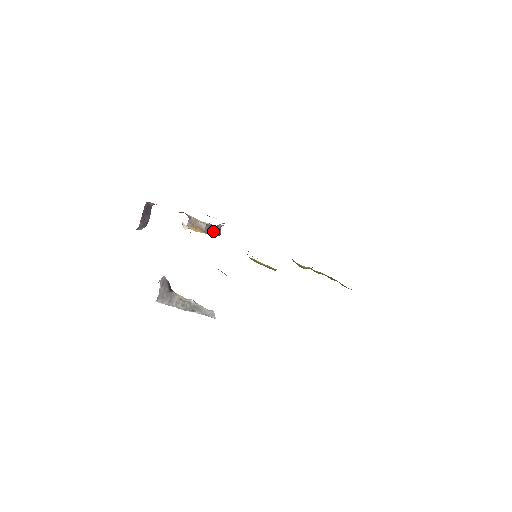
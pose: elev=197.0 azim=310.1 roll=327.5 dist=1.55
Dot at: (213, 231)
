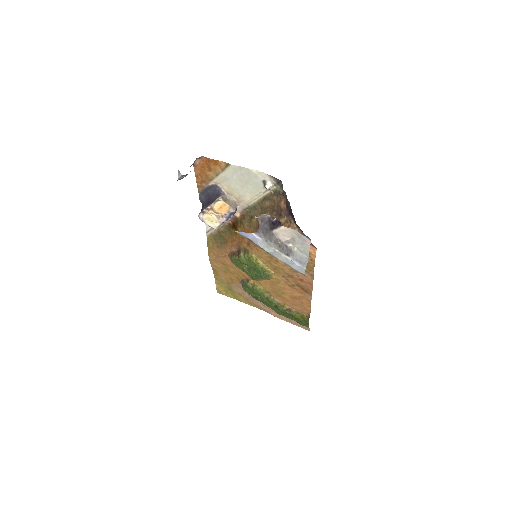
Dot at: occluded
